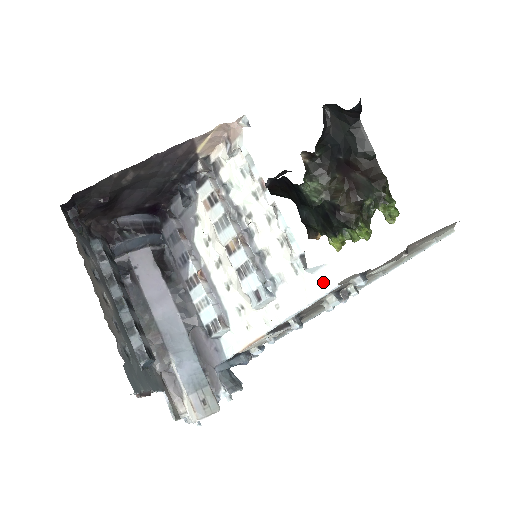
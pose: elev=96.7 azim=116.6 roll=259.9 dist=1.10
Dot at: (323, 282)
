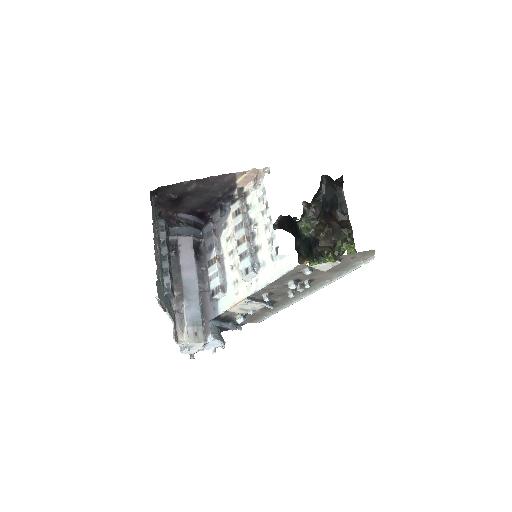
Dot at: (285, 266)
